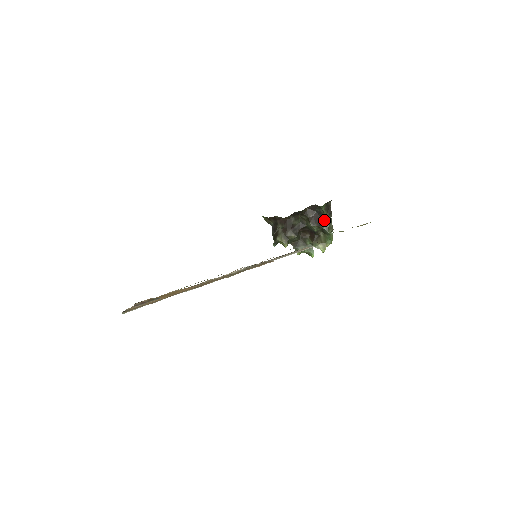
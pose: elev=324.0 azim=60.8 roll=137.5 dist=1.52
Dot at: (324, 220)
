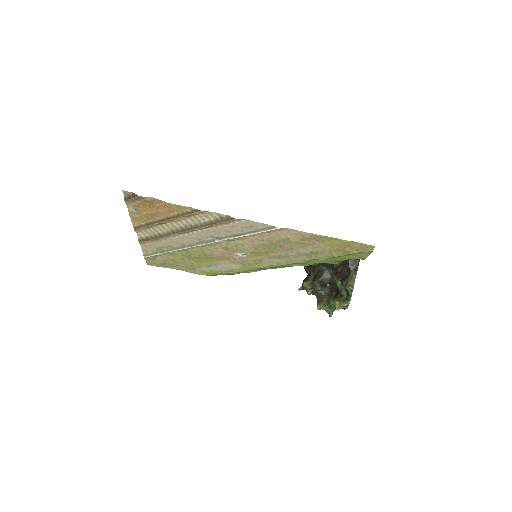
Dot at: (348, 277)
